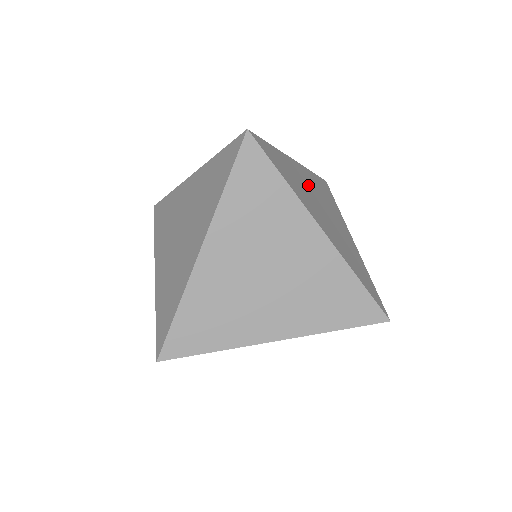
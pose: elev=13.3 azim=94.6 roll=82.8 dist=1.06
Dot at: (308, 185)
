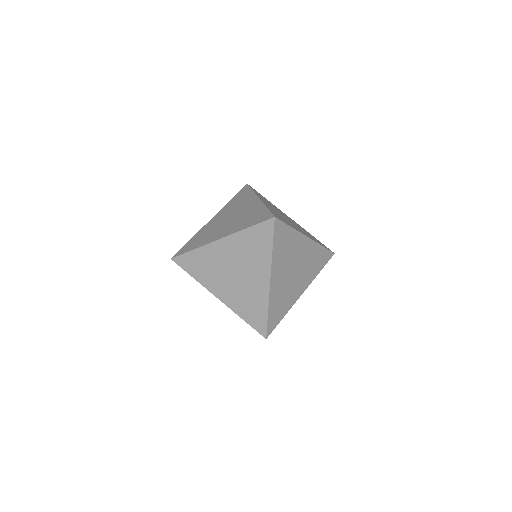
Dot at: occluded
